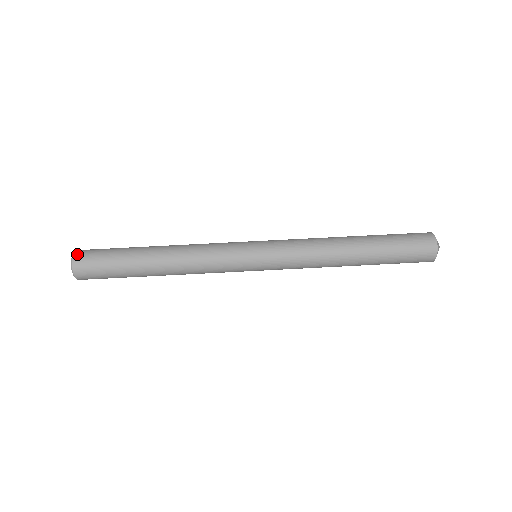
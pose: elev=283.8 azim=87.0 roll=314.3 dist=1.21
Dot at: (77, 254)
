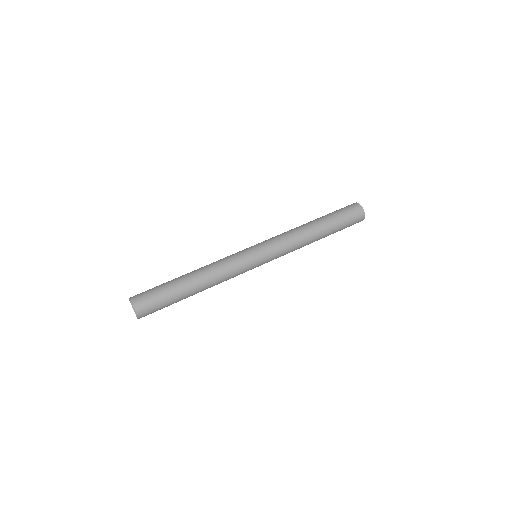
Dot at: (134, 300)
